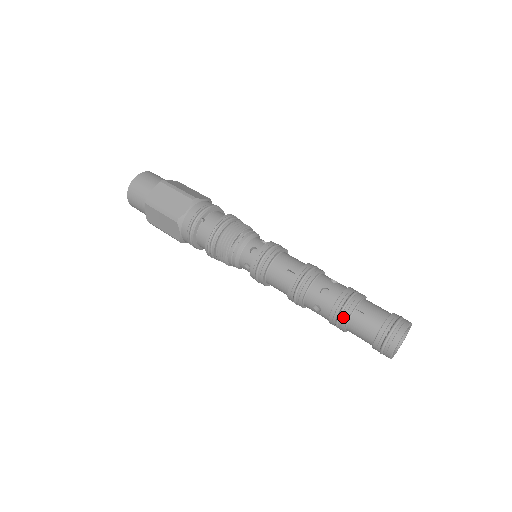
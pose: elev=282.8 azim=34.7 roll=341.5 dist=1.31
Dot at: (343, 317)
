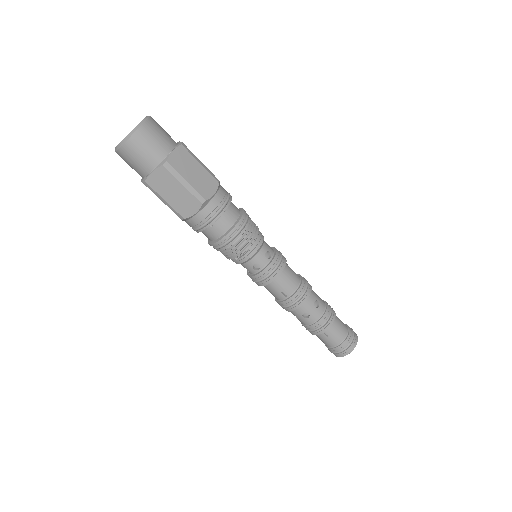
Dot at: (312, 333)
